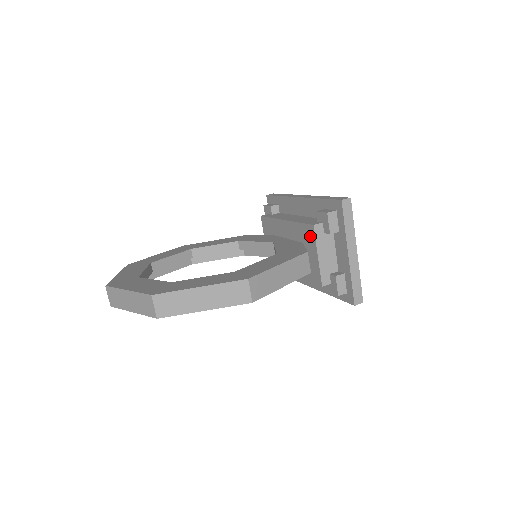
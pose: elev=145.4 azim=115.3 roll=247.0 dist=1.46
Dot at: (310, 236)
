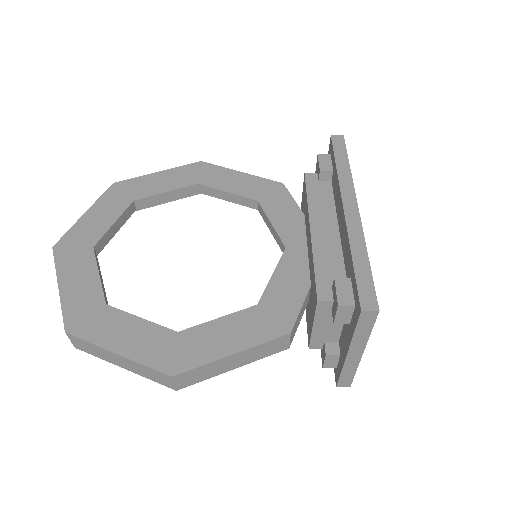
Dot at: (314, 299)
